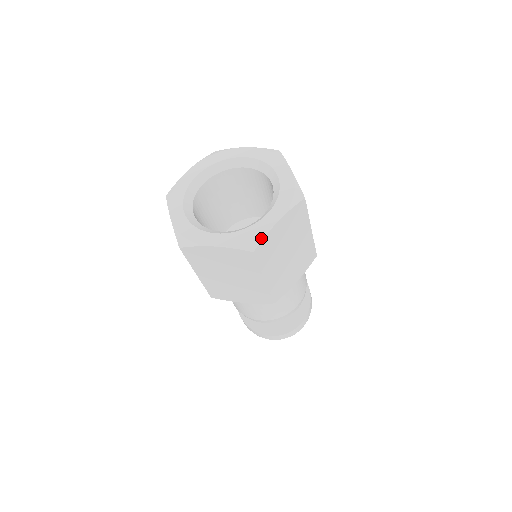
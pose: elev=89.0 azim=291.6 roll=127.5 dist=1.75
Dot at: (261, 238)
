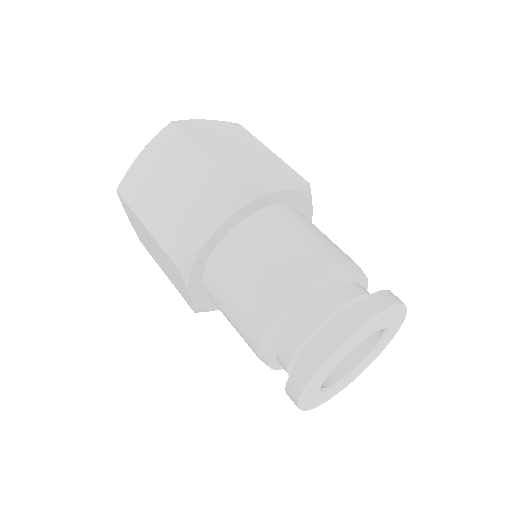
Dot at: (182, 121)
